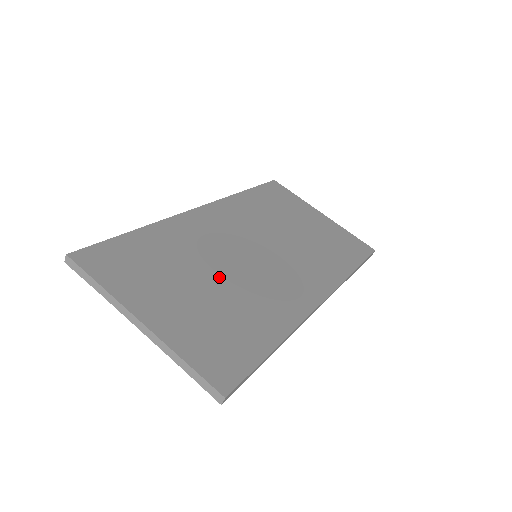
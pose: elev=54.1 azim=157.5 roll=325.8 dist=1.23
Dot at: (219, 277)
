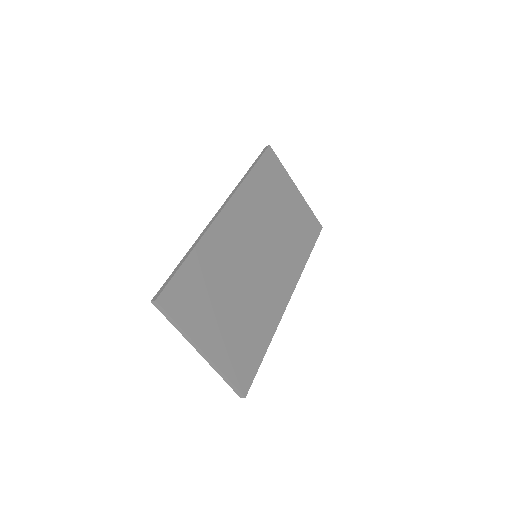
Dot at: (239, 293)
